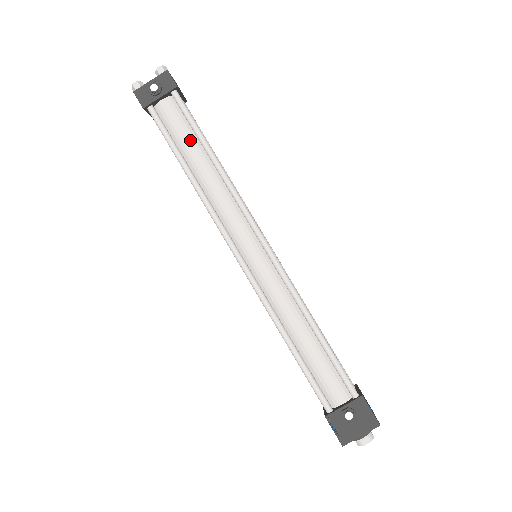
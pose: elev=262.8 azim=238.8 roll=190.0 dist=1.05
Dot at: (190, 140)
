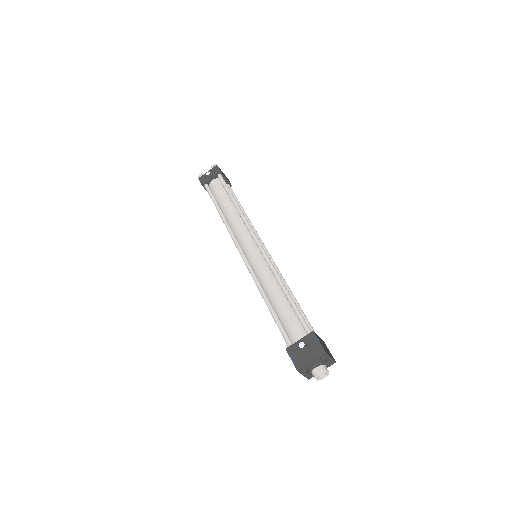
Dot at: (224, 196)
